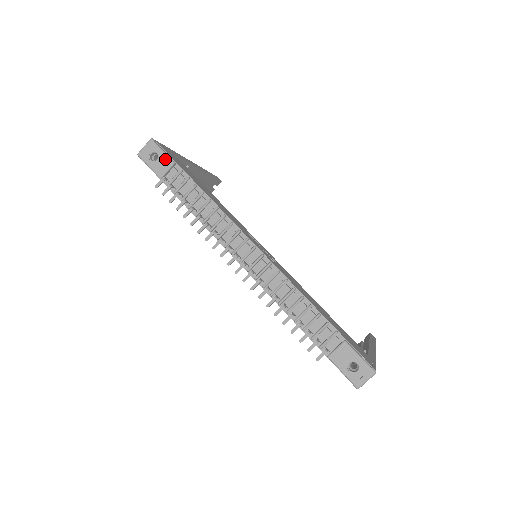
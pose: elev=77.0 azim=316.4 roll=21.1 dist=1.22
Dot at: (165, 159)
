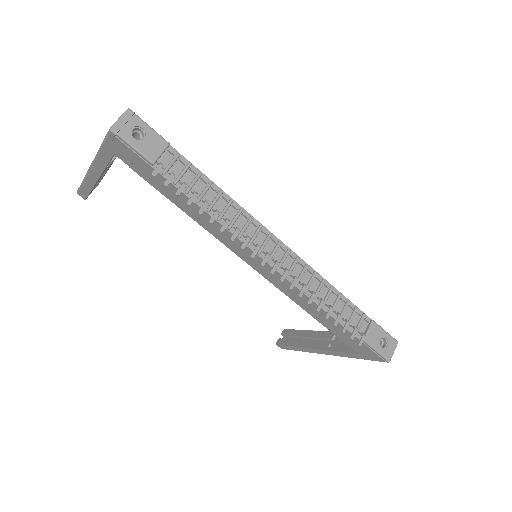
Dot at: (156, 138)
